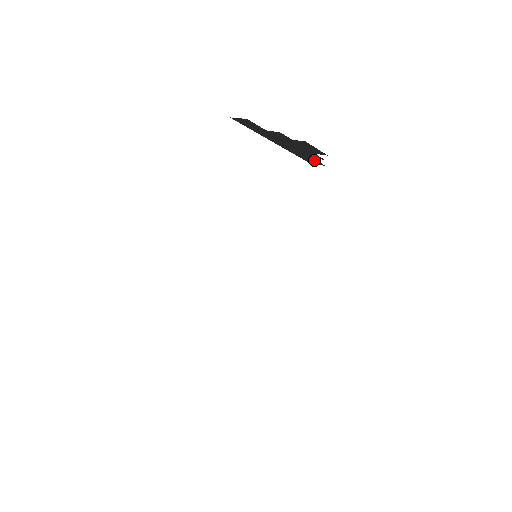
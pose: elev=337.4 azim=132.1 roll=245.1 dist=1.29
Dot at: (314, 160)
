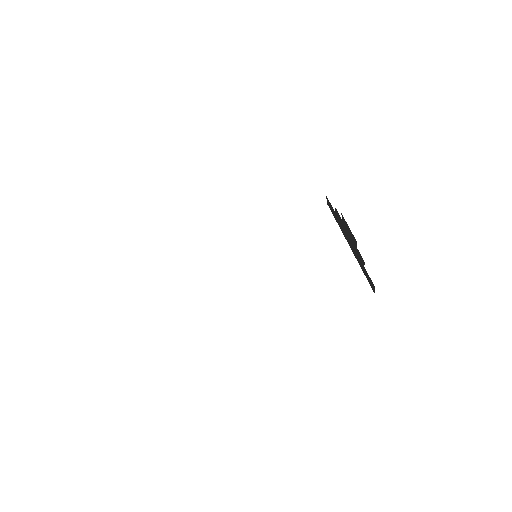
Dot at: (368, 275)
